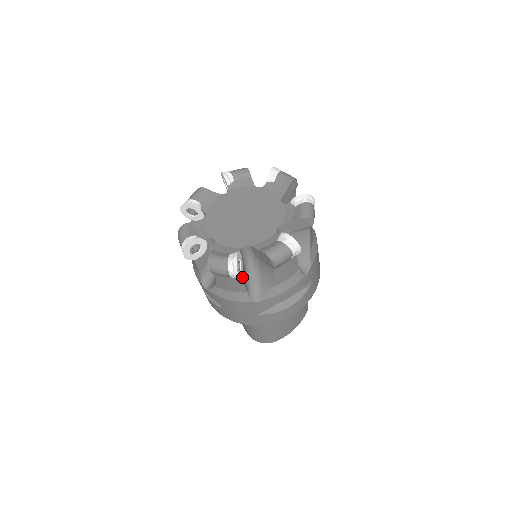
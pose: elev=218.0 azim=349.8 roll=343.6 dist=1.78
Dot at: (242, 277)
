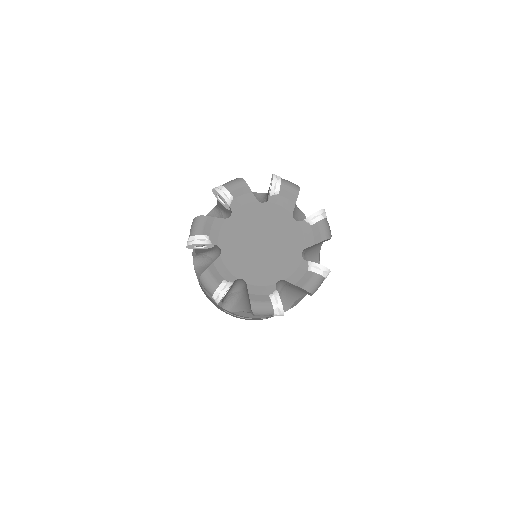
Dot at: occluded
